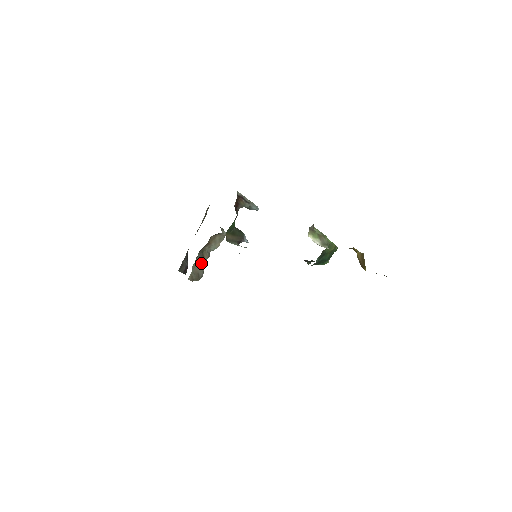
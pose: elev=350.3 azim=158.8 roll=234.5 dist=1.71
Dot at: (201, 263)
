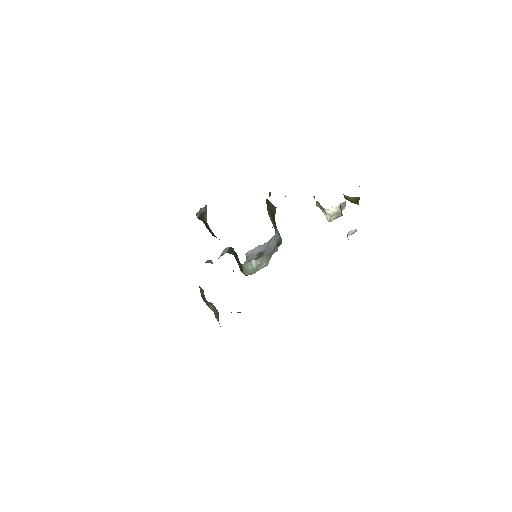
Dot at: (208, 303)
